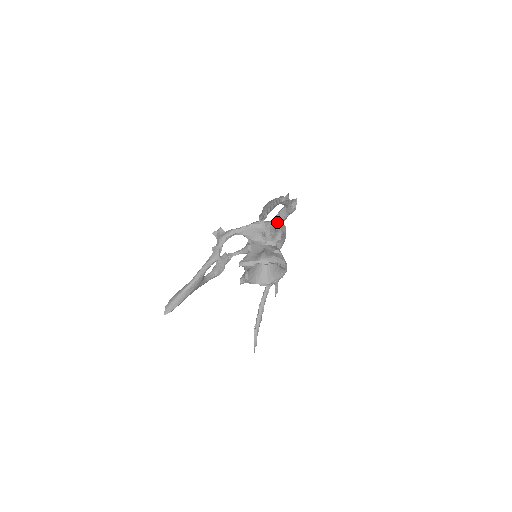
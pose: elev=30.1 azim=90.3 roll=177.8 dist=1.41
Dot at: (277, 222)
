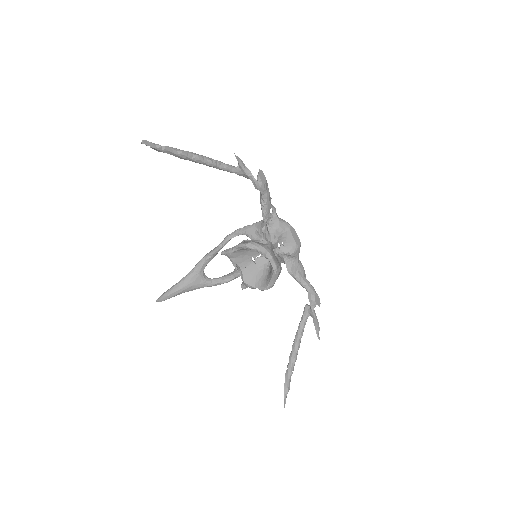
Dot at: (261, 208)
